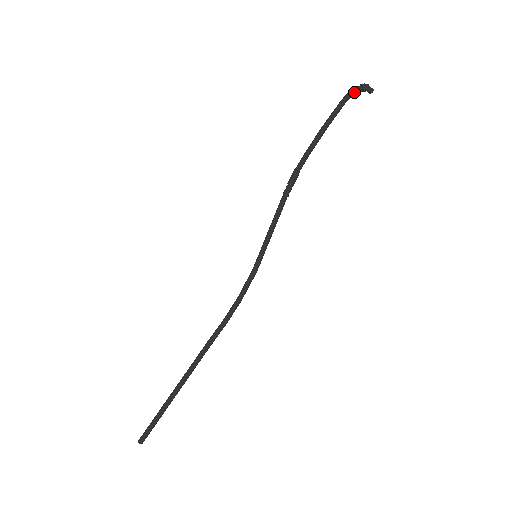
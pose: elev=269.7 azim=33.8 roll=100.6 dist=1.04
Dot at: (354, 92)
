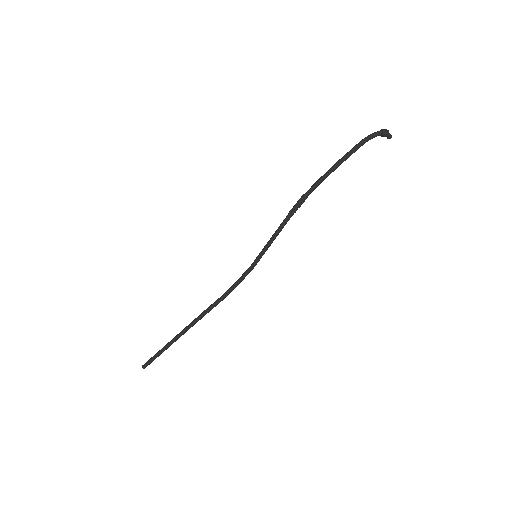
Dot at: (374, 137)
